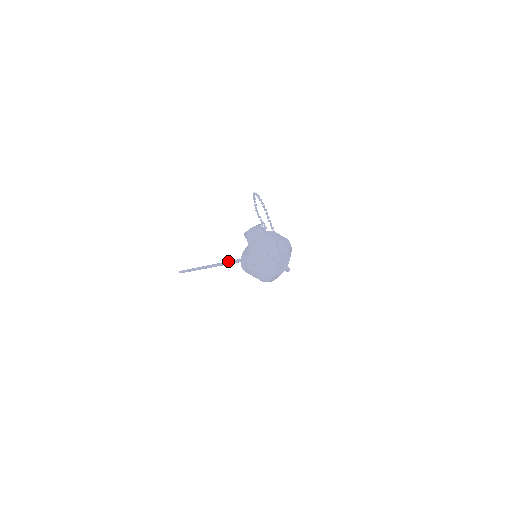
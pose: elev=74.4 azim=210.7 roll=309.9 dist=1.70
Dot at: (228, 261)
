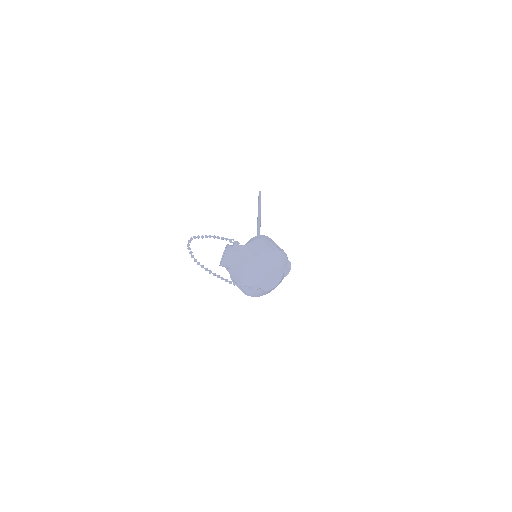
Dot at: occluded
